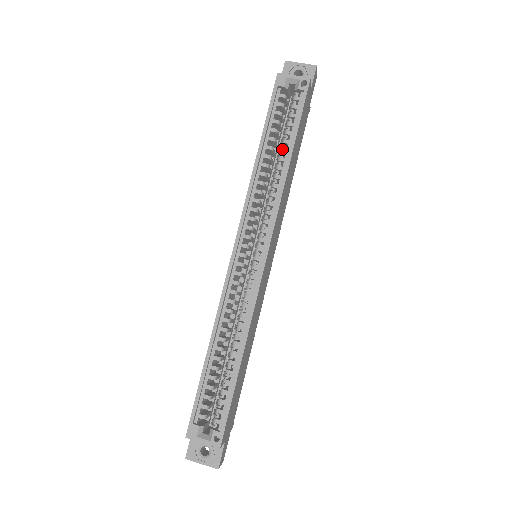
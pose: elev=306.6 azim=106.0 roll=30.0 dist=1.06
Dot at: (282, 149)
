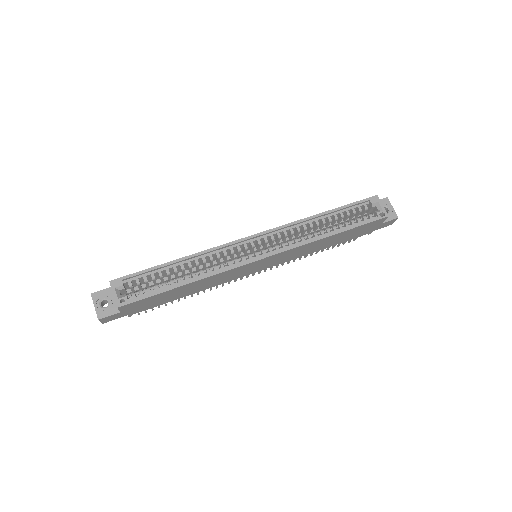
Dot at: (334, 227)
